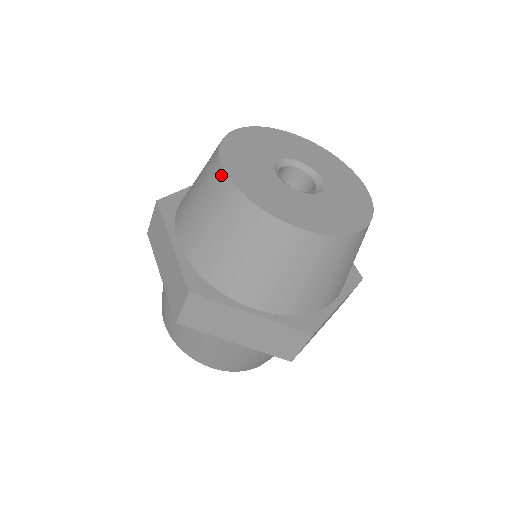
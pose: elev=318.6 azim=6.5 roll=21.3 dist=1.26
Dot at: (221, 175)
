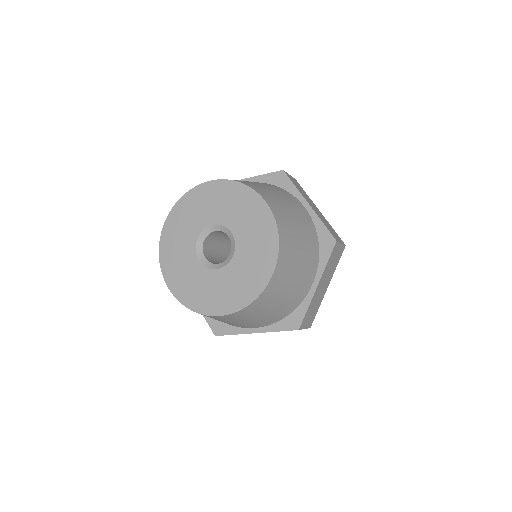
Dot at: (170, 289)
